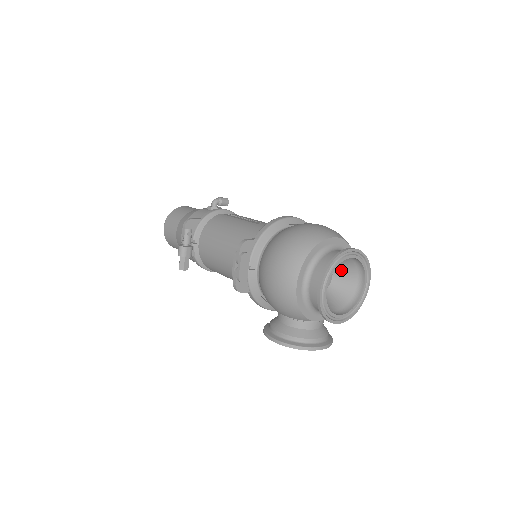
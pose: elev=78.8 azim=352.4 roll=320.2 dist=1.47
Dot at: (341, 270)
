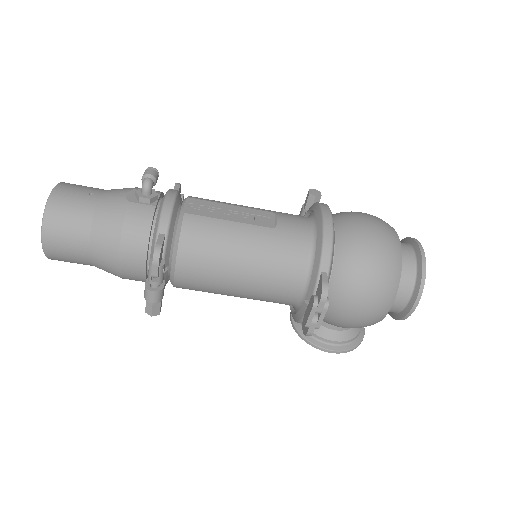
Dot at: occluded
